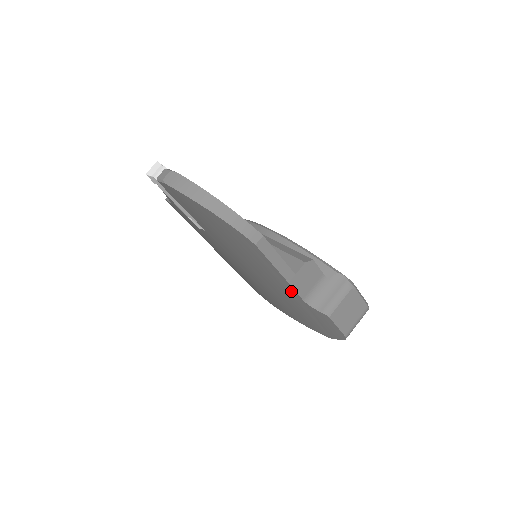
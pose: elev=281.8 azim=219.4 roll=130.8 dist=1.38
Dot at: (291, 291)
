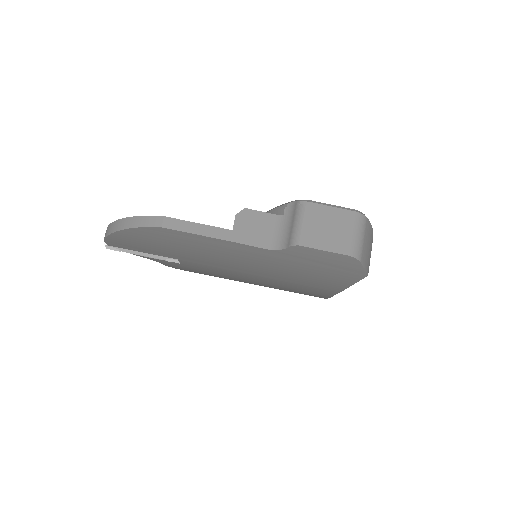
Dot at: (250, 250)
